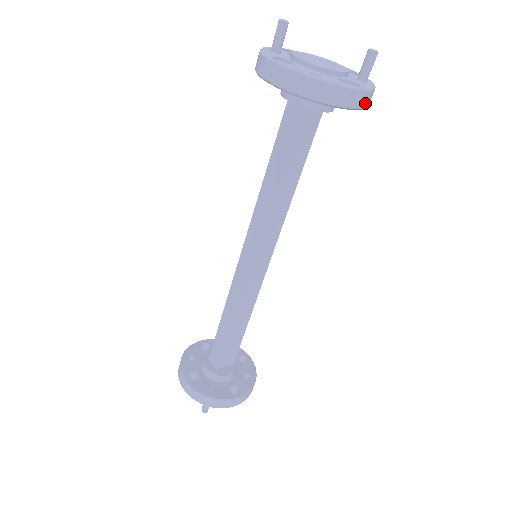
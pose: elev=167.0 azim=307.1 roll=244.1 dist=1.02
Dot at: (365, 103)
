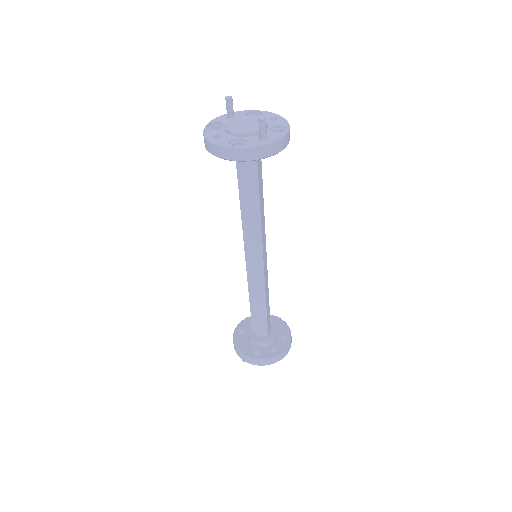
Dot at: (250, 157)
